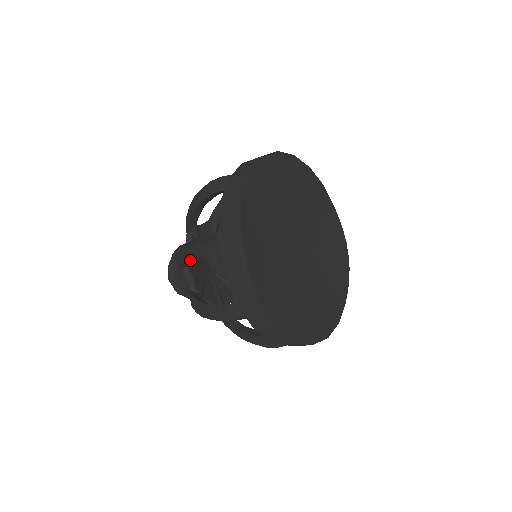
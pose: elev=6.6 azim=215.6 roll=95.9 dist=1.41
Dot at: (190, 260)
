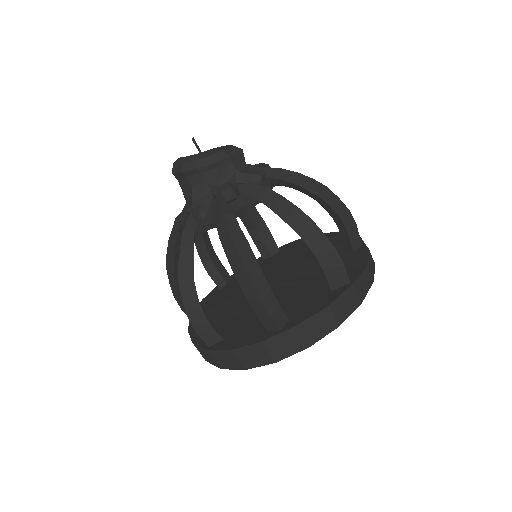
Dot at: occluded
